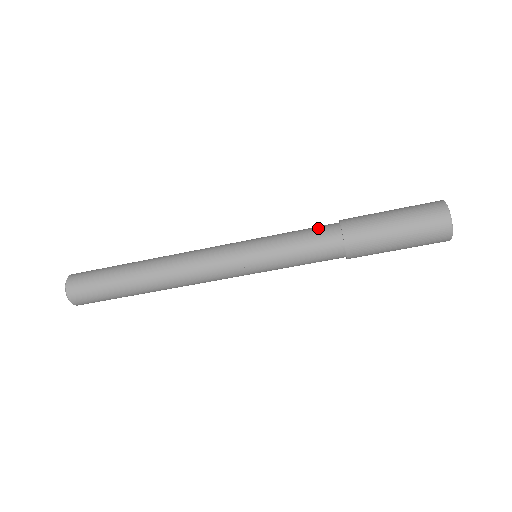
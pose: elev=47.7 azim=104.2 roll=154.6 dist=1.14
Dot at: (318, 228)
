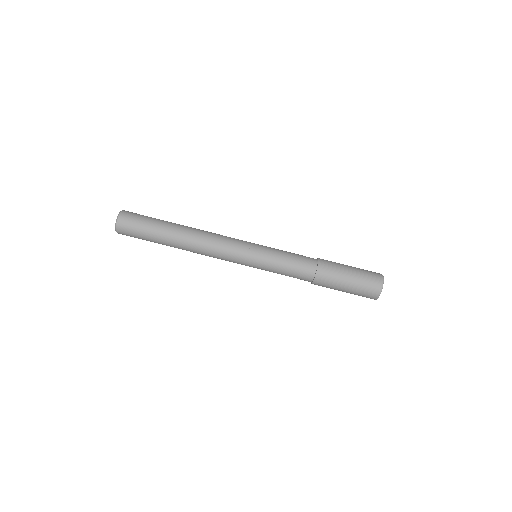
Dot at: occluded
